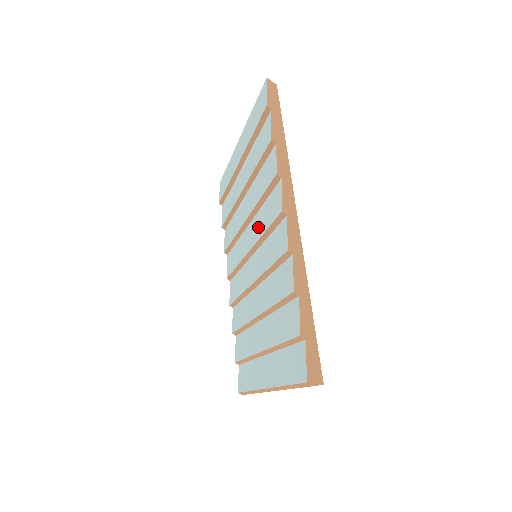
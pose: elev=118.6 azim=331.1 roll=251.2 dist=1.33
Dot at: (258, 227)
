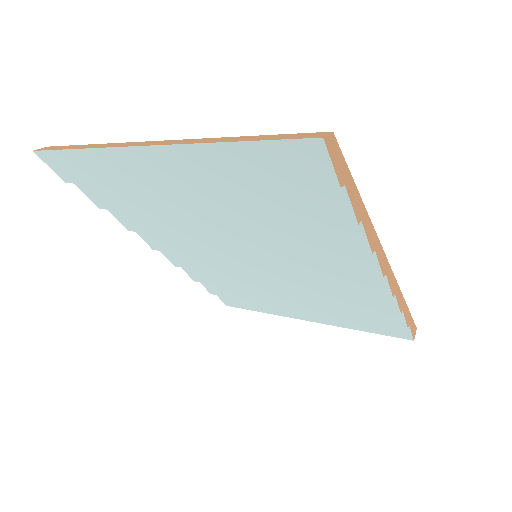
Dot at: (285, 257)
